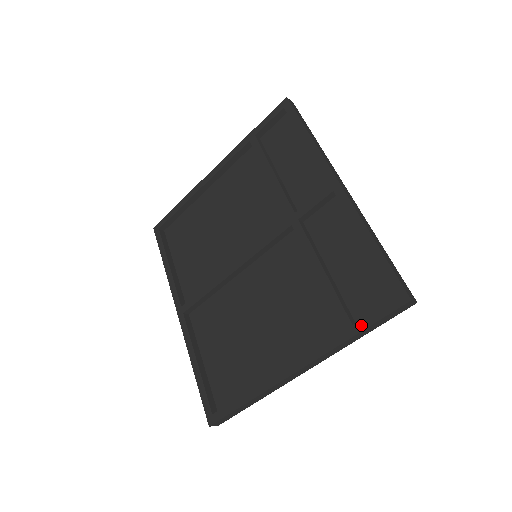
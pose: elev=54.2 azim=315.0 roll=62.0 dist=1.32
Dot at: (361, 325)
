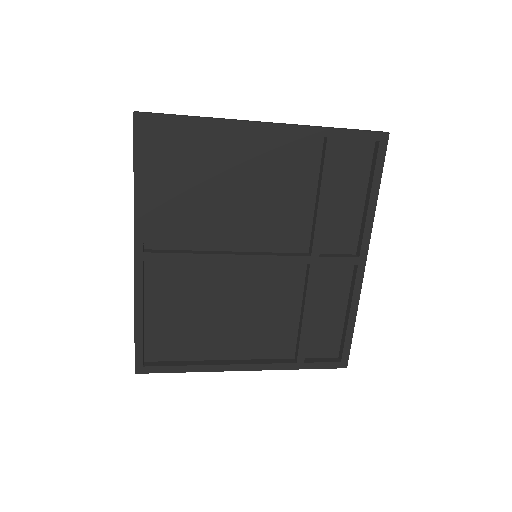
Dot at: (310, 366)
